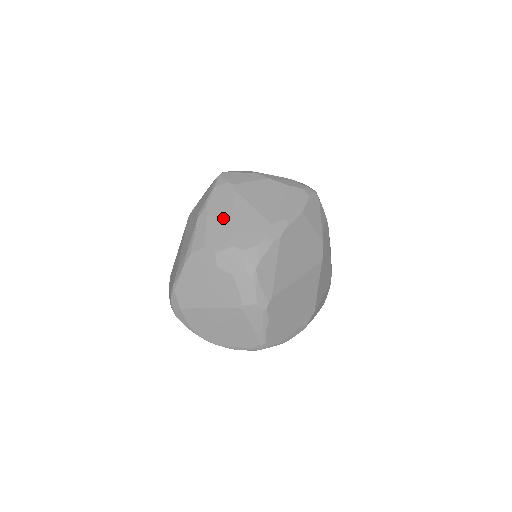
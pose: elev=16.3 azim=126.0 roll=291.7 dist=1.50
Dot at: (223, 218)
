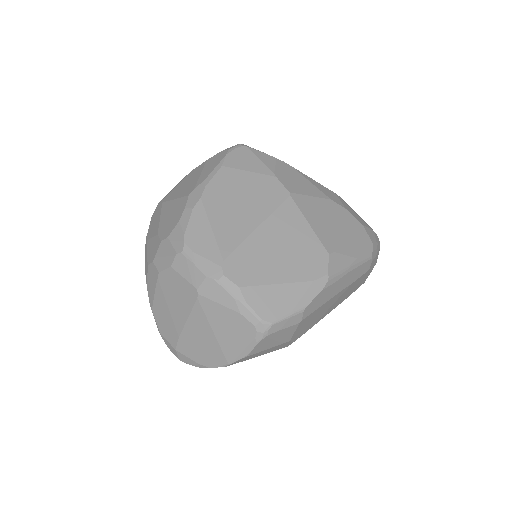
Dot at: (155, 230)
